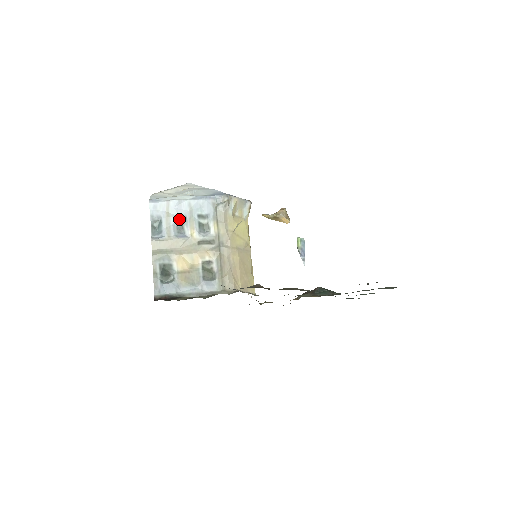
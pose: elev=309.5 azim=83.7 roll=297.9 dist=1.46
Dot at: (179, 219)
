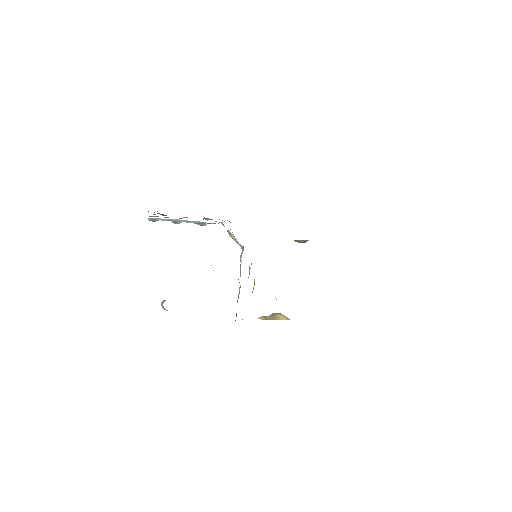
Dot at: (176, 222)
